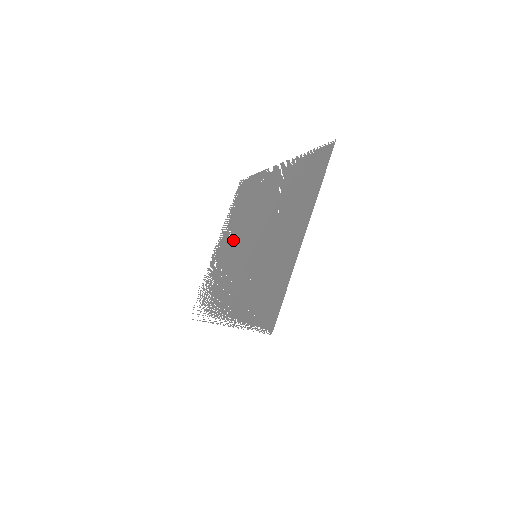
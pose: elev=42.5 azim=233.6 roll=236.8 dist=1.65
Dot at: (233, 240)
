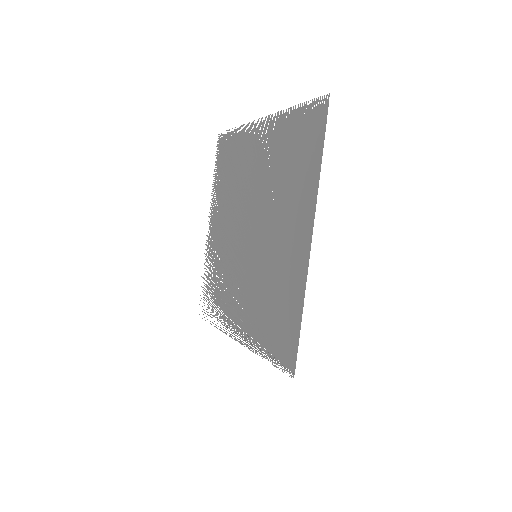
Dot at: (226, 223)
